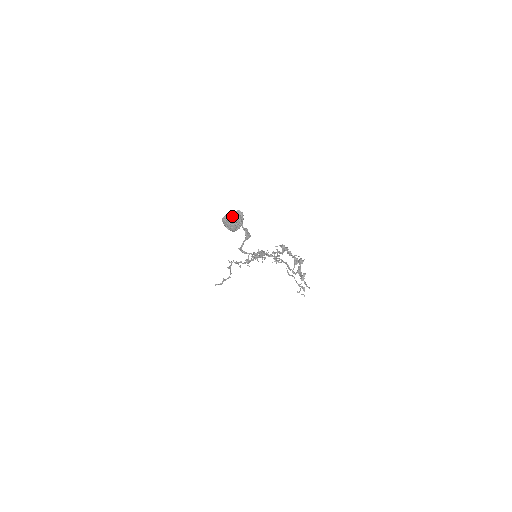
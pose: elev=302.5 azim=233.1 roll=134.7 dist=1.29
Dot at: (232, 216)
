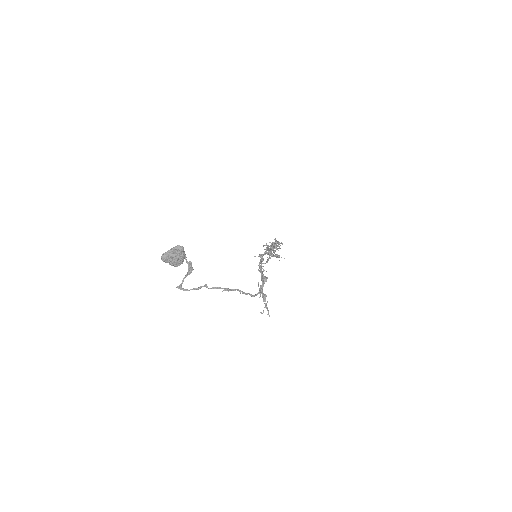
Dot at: (169, 254)
